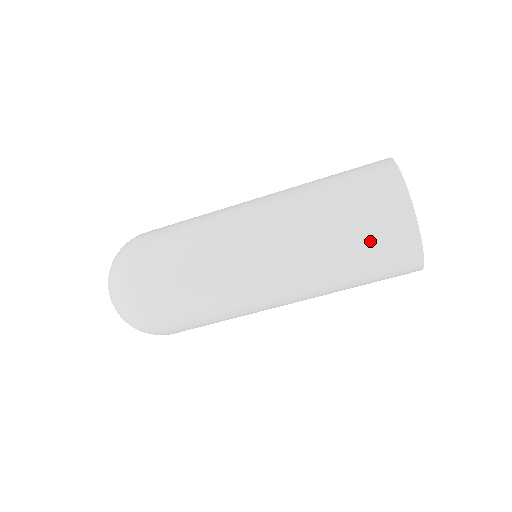
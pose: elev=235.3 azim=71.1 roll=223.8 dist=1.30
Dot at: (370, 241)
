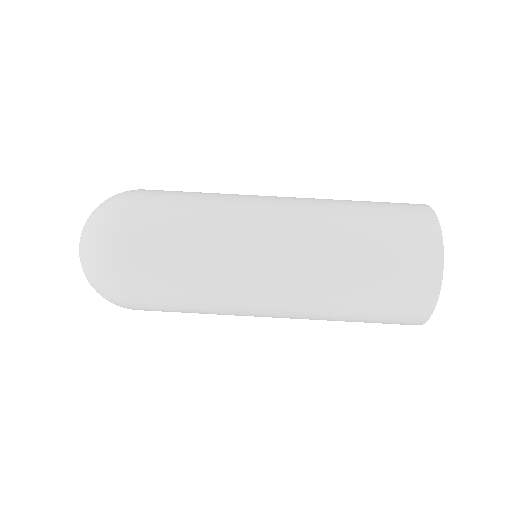
Dot at: (389, 217)
